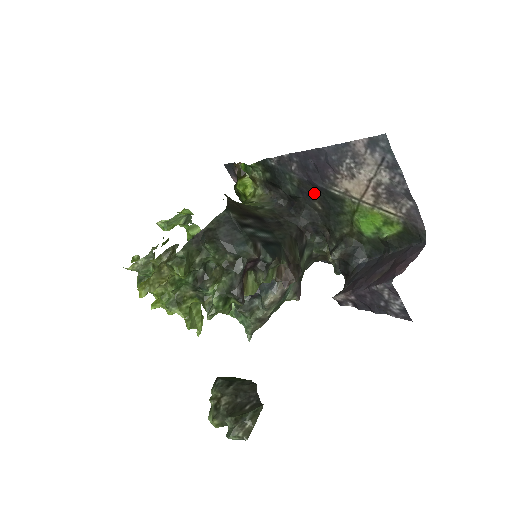
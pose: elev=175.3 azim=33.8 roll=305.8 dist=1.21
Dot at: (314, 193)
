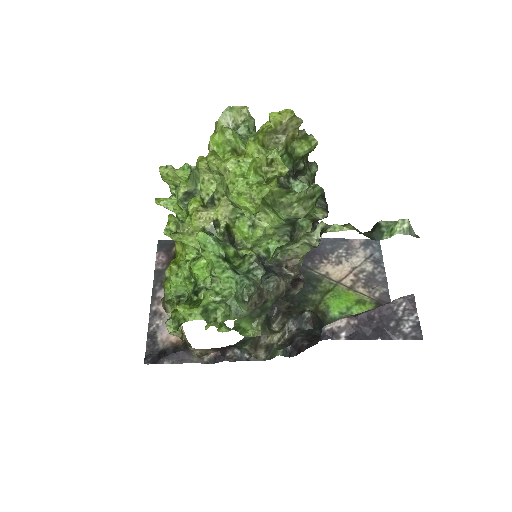
Dot at: occluded
